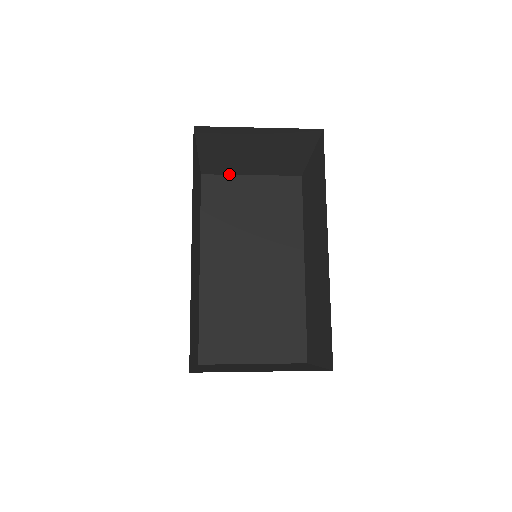
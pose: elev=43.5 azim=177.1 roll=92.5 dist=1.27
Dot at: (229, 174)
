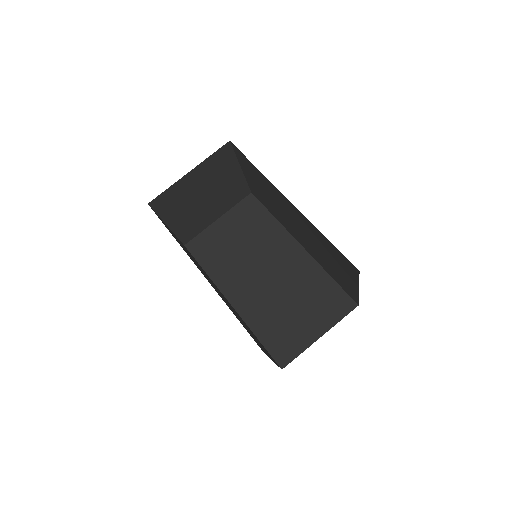
Dot at: (202, 230)
